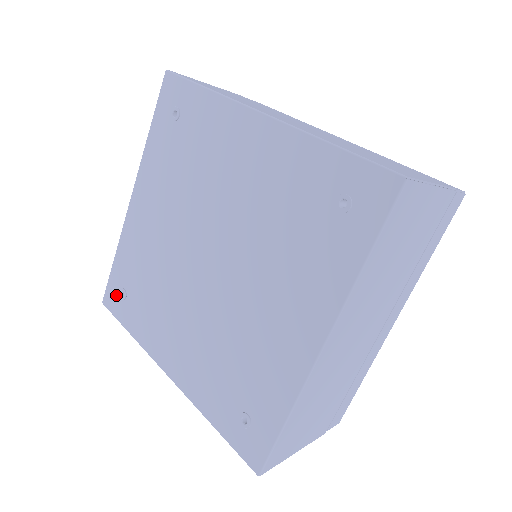
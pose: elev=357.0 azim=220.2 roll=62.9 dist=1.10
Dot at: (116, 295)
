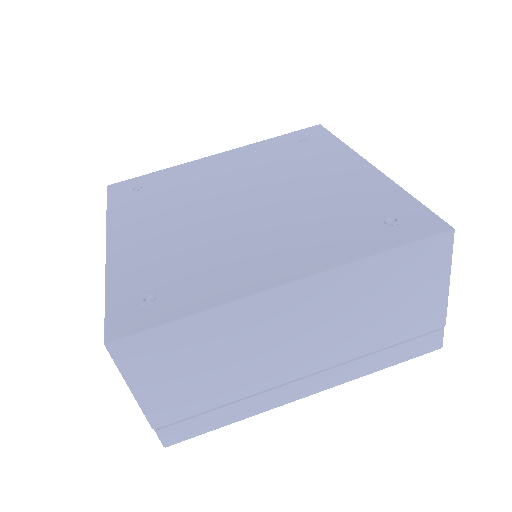
Dot at: (128, 187)
